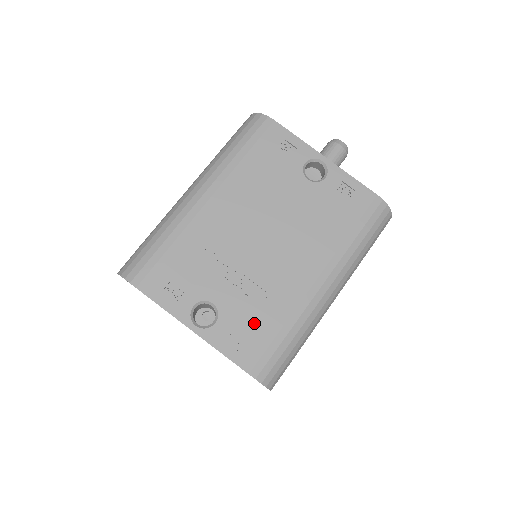
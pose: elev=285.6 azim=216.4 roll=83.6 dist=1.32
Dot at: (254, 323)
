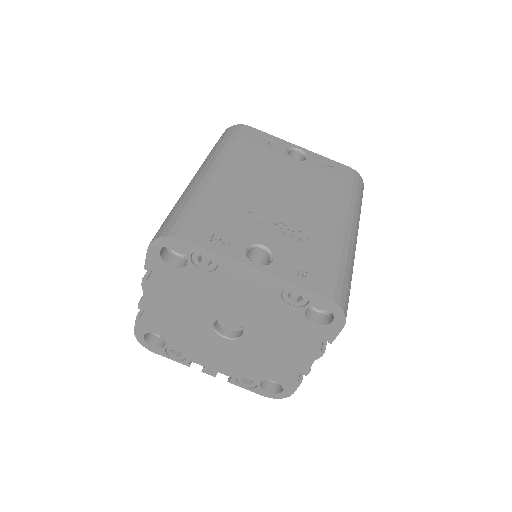
Dot at: (308, 256)
